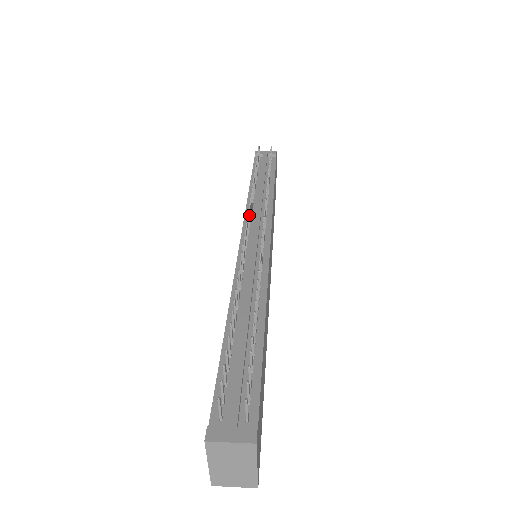
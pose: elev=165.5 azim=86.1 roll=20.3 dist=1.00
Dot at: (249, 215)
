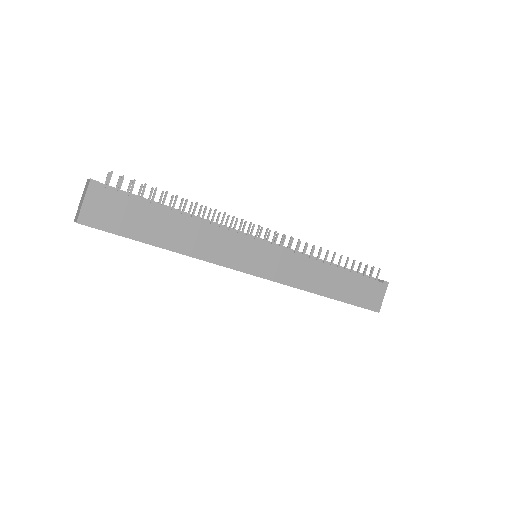
Dot at: (276, 236)
